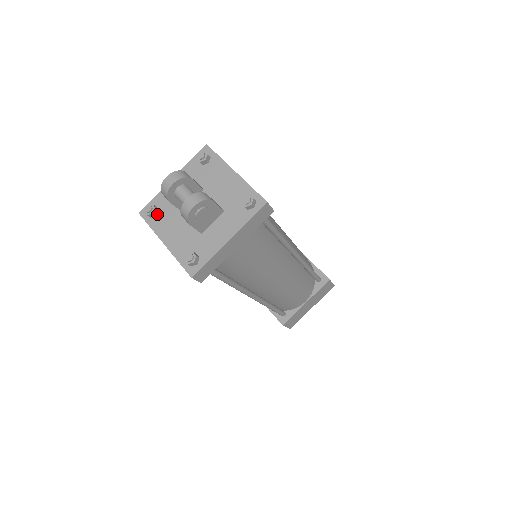
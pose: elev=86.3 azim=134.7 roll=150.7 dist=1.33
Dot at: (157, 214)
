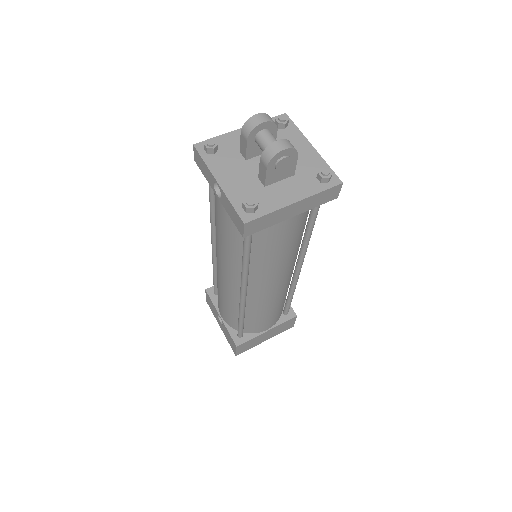
Dot at: (216, 153)
